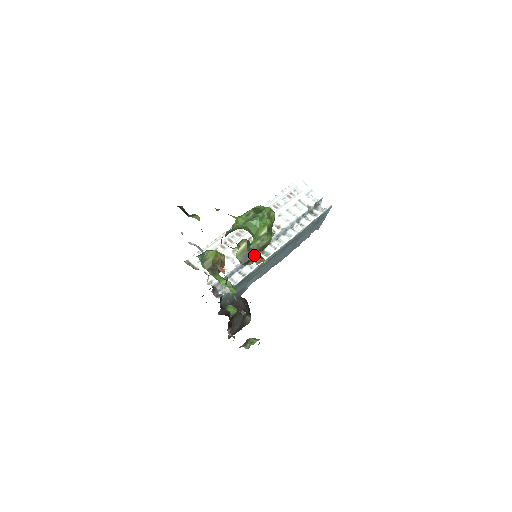
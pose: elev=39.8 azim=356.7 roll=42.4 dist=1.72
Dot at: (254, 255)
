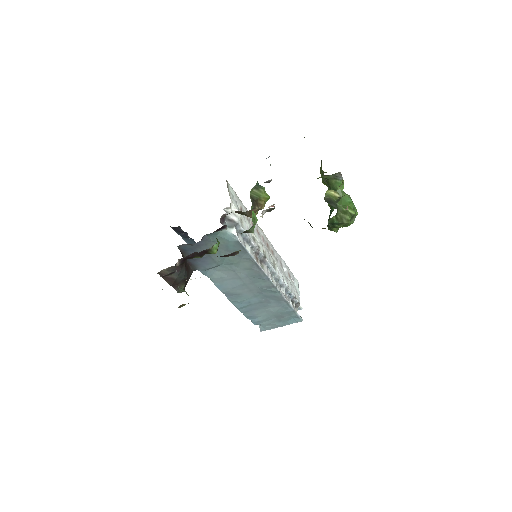
Dot at: (337, 208)
